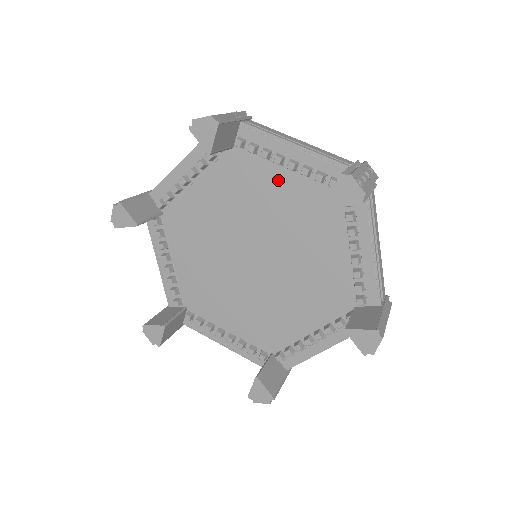
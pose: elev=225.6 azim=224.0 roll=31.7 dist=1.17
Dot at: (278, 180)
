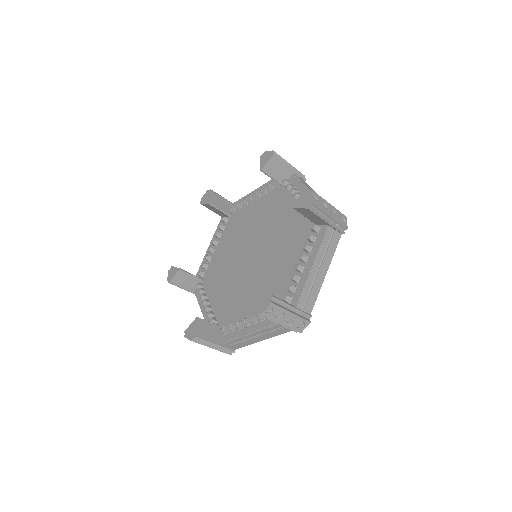
Dot at: (254, 208)
